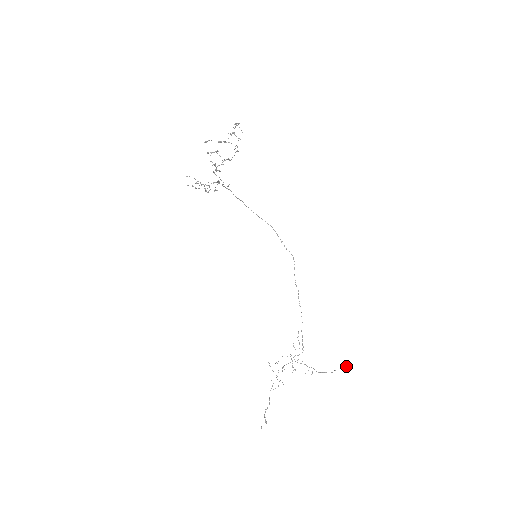
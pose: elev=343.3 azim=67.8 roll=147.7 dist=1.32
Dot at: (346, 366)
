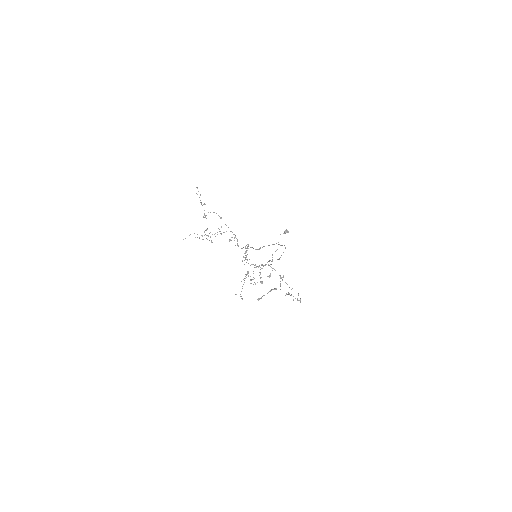
Dot at: occluded
